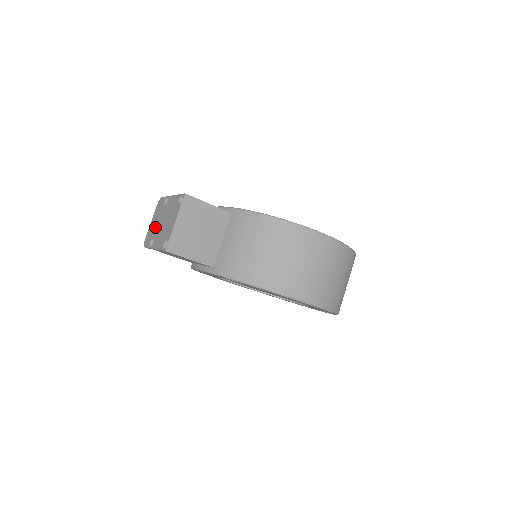
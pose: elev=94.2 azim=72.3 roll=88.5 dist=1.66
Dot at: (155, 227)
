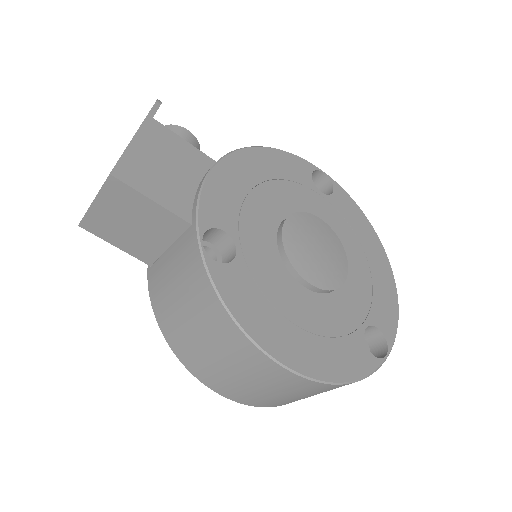
Dot at: occluded
